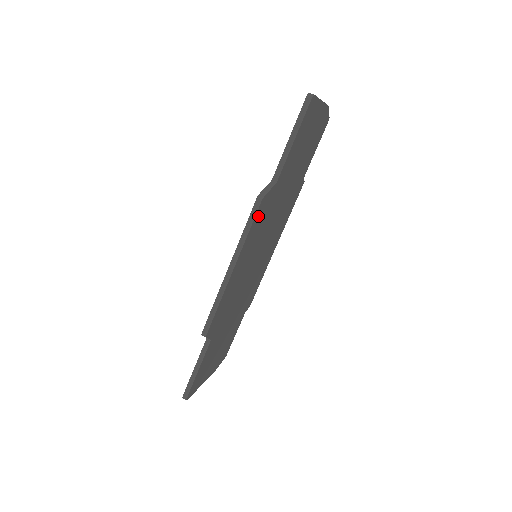
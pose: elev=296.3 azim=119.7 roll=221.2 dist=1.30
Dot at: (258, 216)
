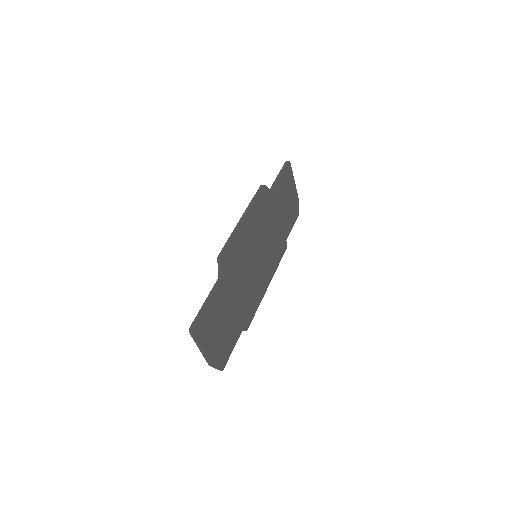
Dot at: (261, 198)
